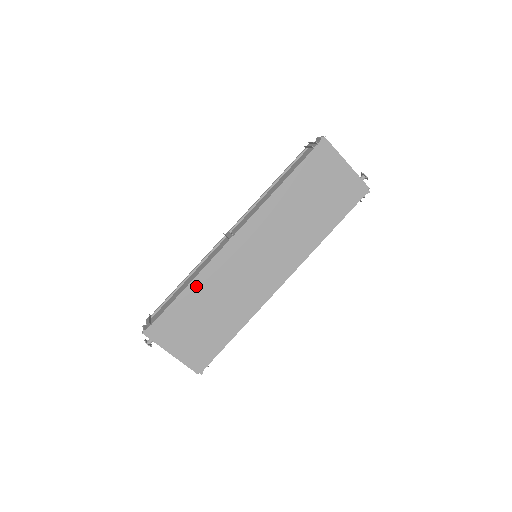
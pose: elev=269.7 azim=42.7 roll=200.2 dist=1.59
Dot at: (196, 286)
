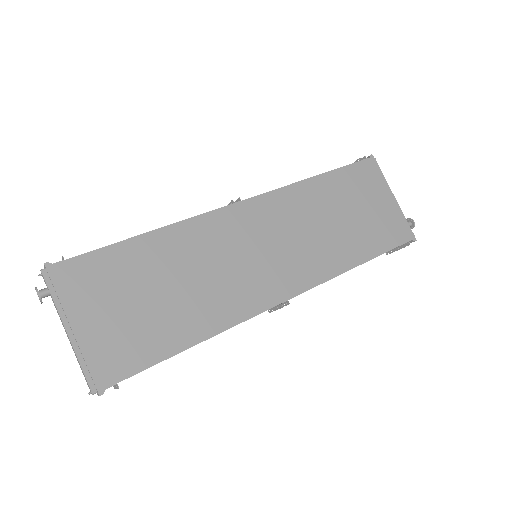
Dot at: (163, 239)
